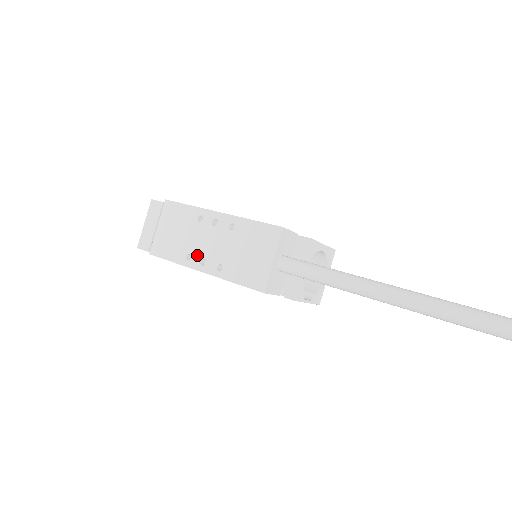
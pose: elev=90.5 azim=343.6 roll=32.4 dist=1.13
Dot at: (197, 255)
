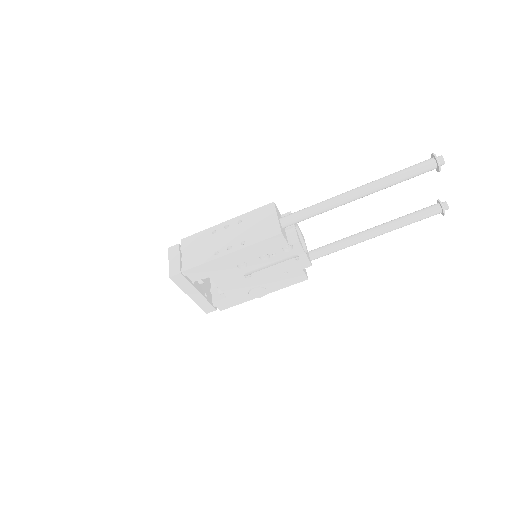
Dot at: (223, 248)
